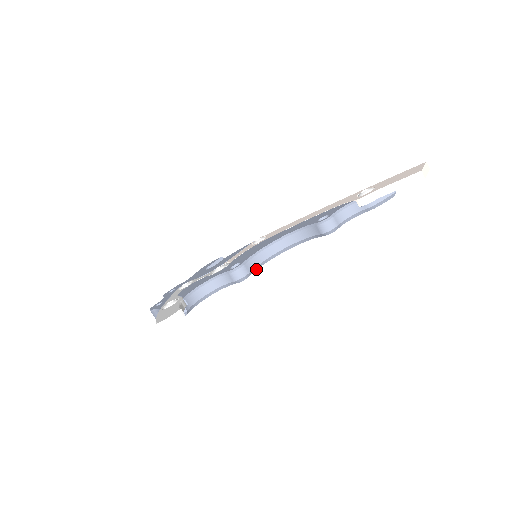
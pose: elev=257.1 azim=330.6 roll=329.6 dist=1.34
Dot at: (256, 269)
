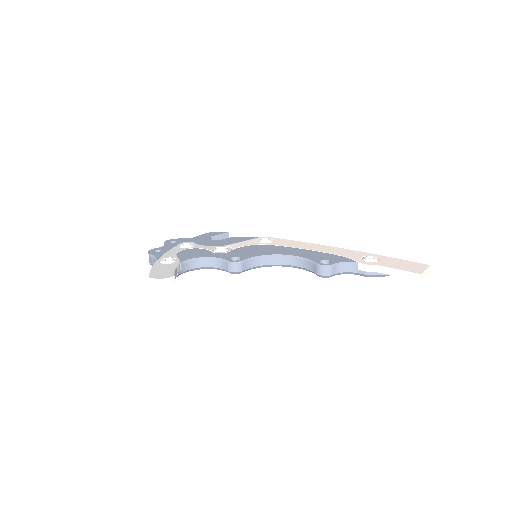
Dot at: (250, 269)
